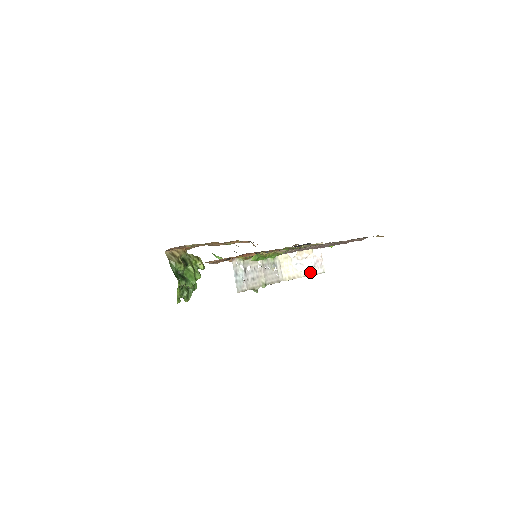
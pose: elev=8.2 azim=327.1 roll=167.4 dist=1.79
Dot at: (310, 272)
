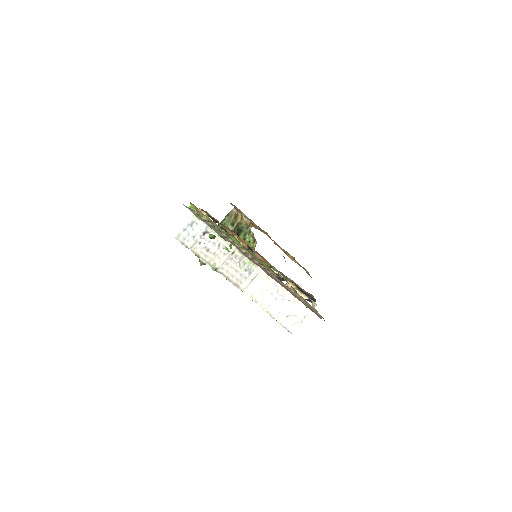
Dot at: (277, 315)
